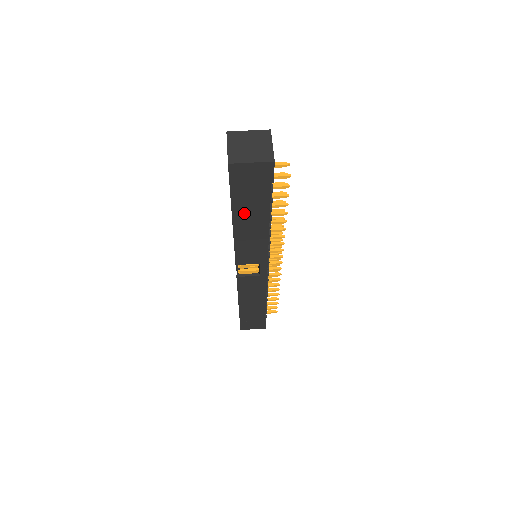
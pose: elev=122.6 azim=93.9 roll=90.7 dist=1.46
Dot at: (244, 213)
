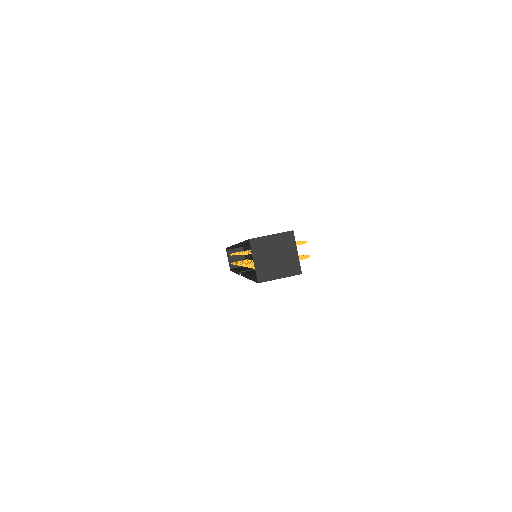
Dot at: occluded
